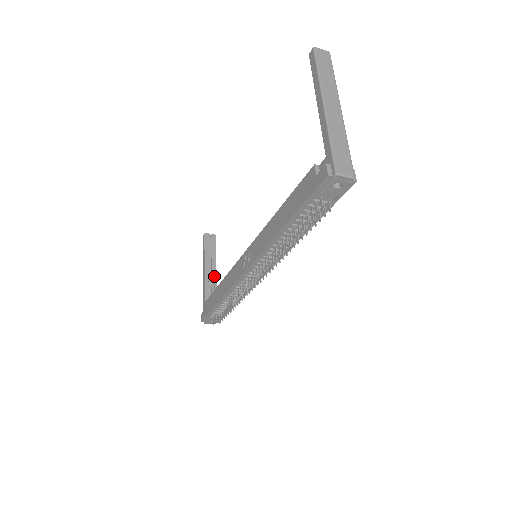
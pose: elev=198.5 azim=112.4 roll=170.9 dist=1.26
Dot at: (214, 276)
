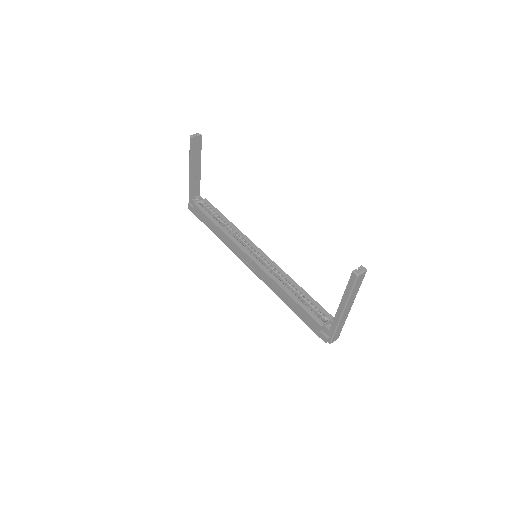
Dot at: (199, 174)
